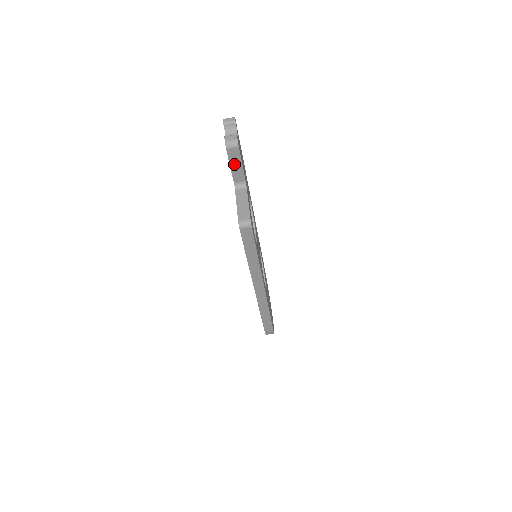
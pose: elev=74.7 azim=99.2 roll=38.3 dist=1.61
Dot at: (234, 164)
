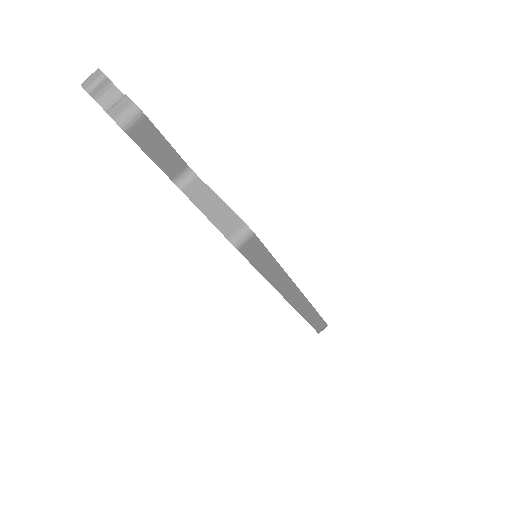
Dot at: (154, 150)
